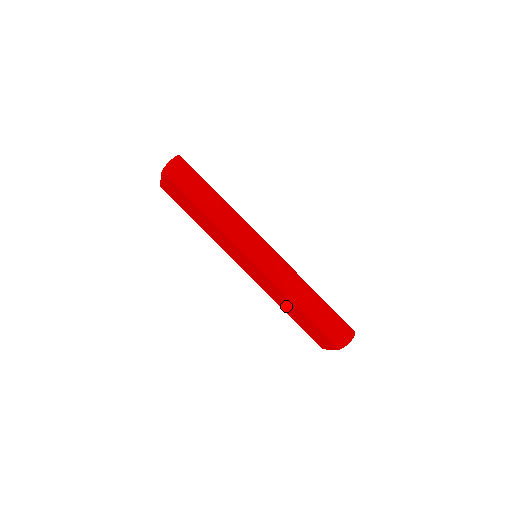
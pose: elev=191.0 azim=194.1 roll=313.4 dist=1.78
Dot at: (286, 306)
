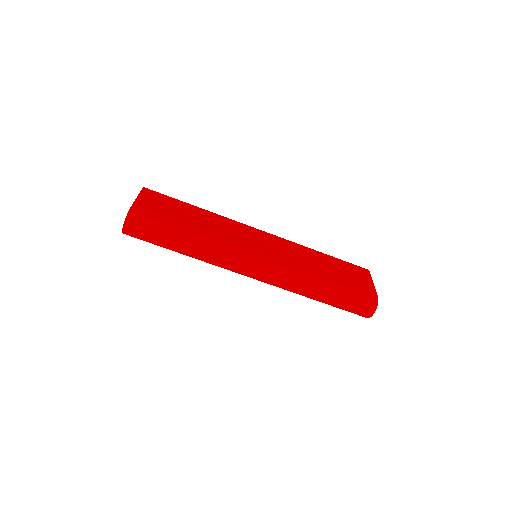
Dot at: occluded
